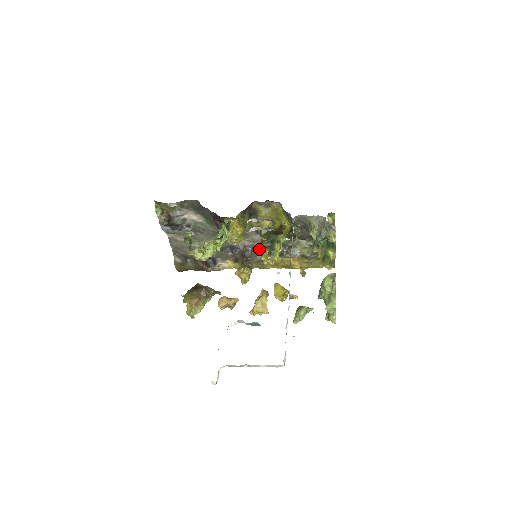
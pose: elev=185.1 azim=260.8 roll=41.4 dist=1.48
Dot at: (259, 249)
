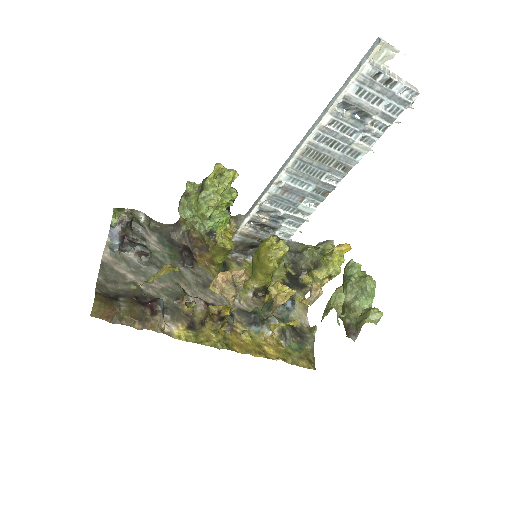
Dot at: (260, 247)
